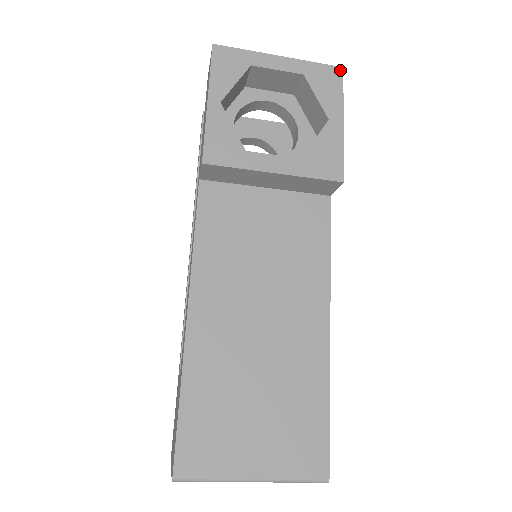
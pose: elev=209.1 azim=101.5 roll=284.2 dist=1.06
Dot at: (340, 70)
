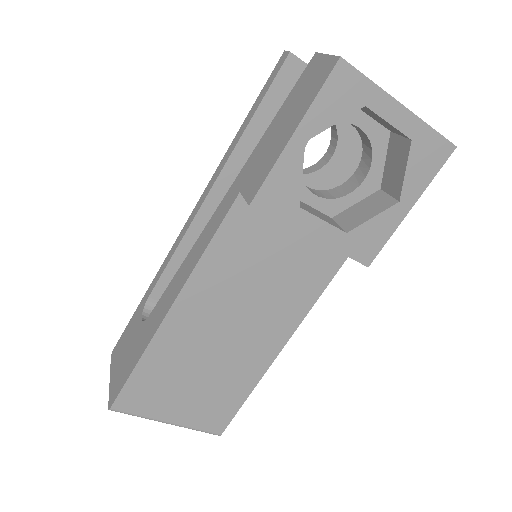
Dot at: (451, 149)
